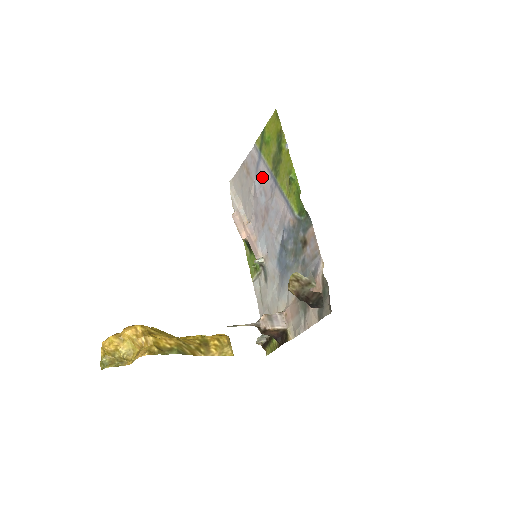
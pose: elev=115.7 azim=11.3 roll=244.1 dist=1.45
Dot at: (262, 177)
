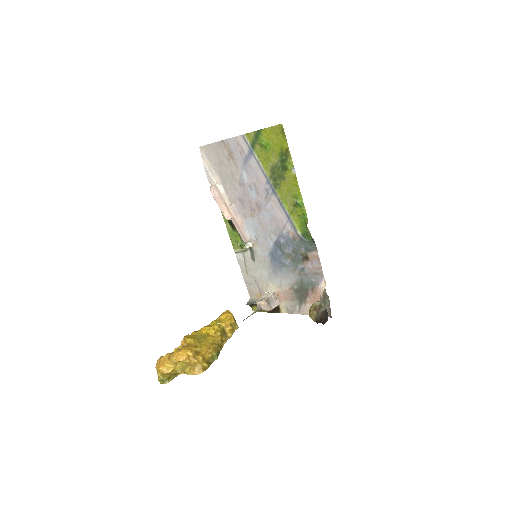
Dot at: (253, 174)
